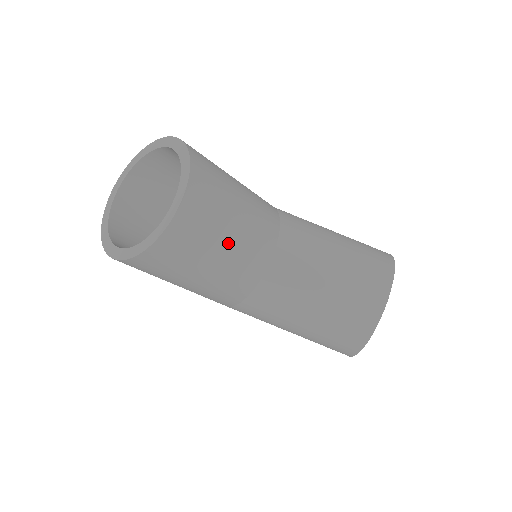
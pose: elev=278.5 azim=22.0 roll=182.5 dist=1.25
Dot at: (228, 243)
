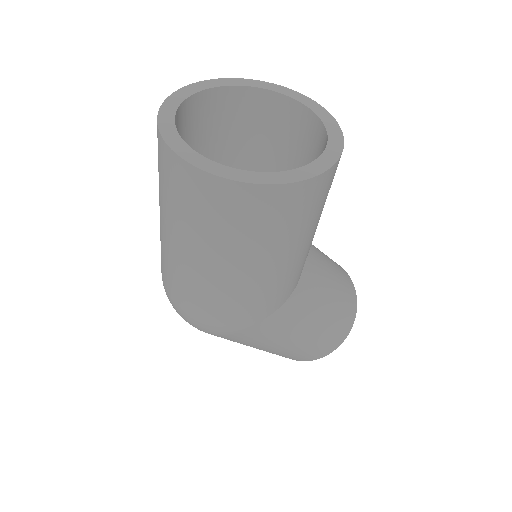
Dot at: occluded
